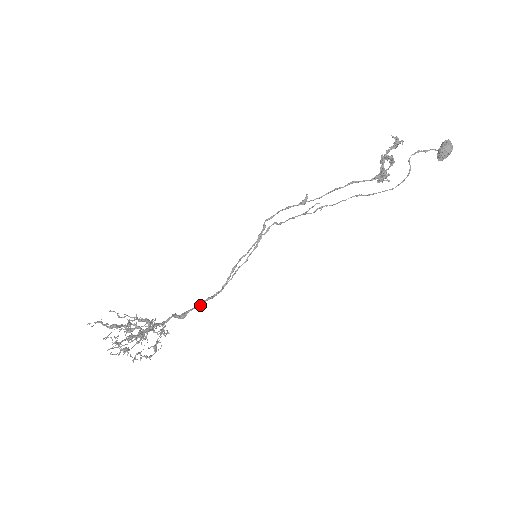
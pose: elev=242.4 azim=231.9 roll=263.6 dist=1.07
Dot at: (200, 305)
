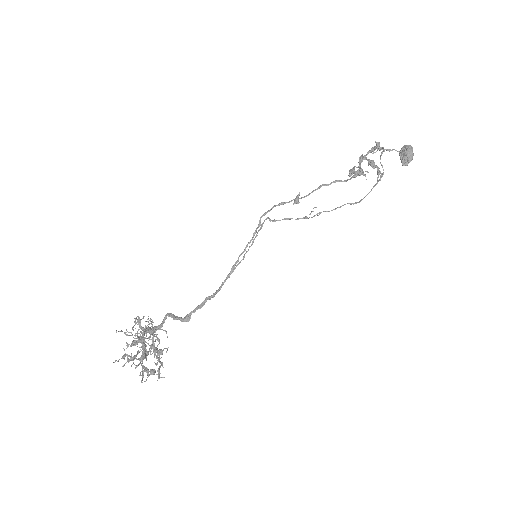
Dot at: (202, 306)
